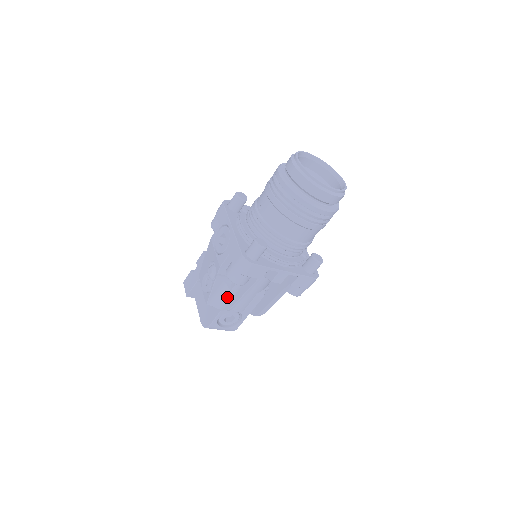
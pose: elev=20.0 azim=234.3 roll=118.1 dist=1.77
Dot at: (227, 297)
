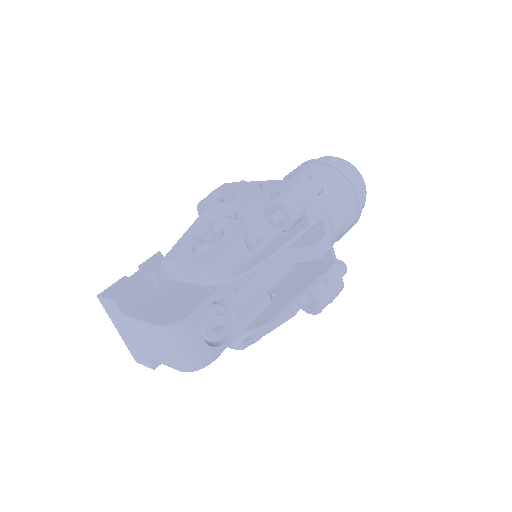
Dot at: (243, 260)
